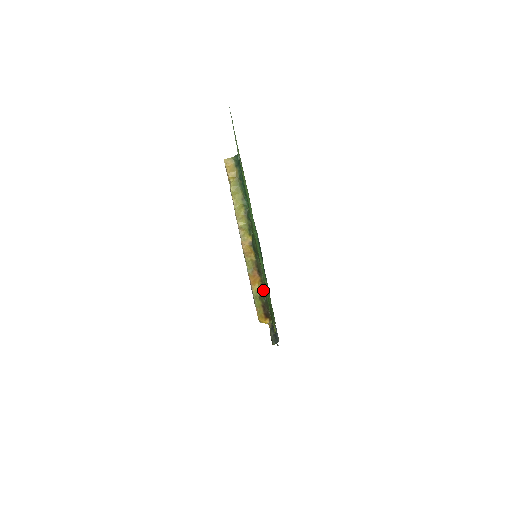
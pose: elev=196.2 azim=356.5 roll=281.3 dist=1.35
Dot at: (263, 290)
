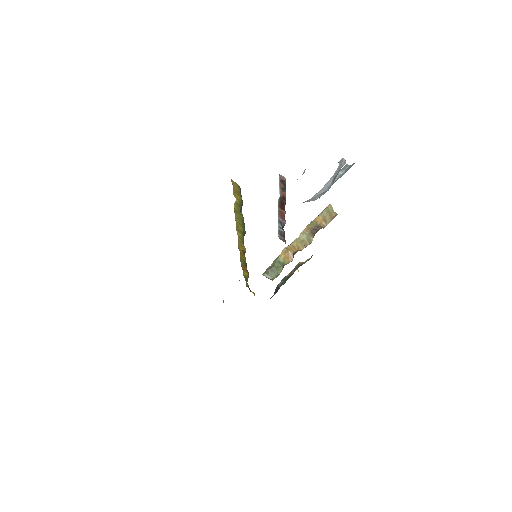
Dot at: occluded
